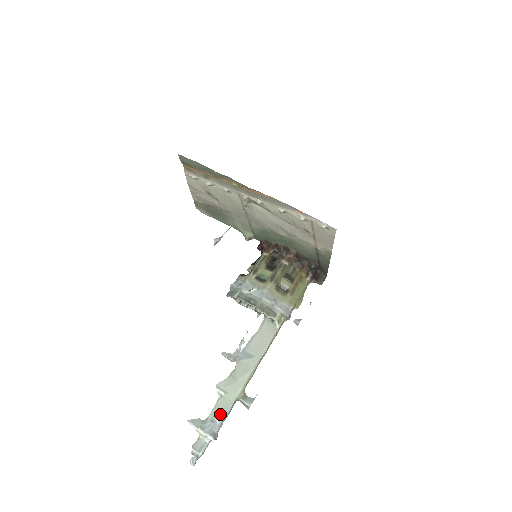
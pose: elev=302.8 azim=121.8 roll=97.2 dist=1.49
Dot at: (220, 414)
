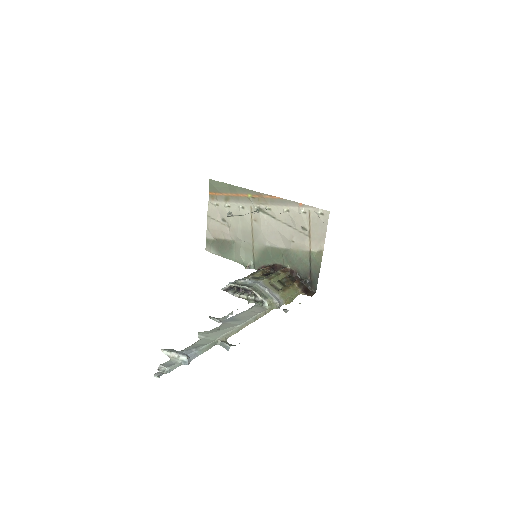
Dot at: (198, 346)
